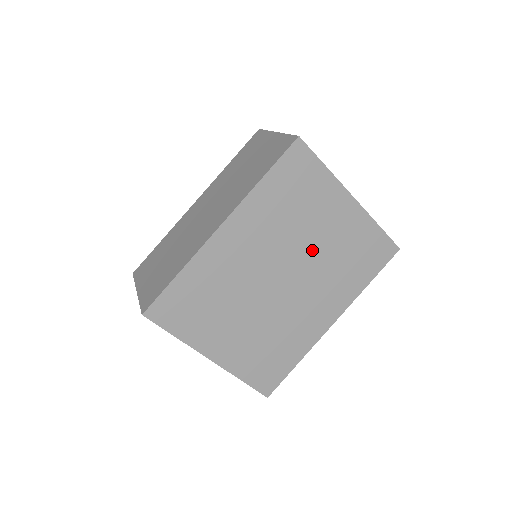
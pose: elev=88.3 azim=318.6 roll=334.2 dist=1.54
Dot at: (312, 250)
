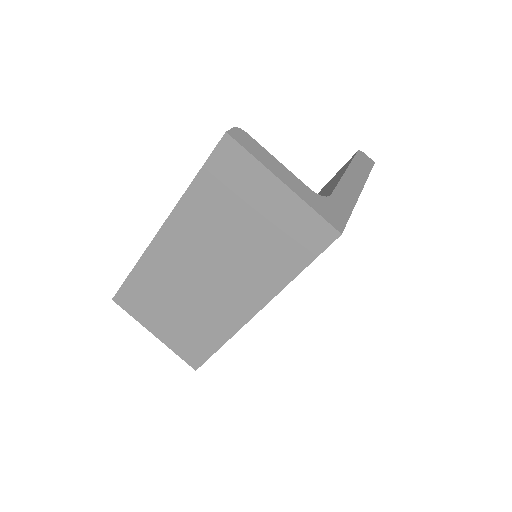
Dot at: occluded
